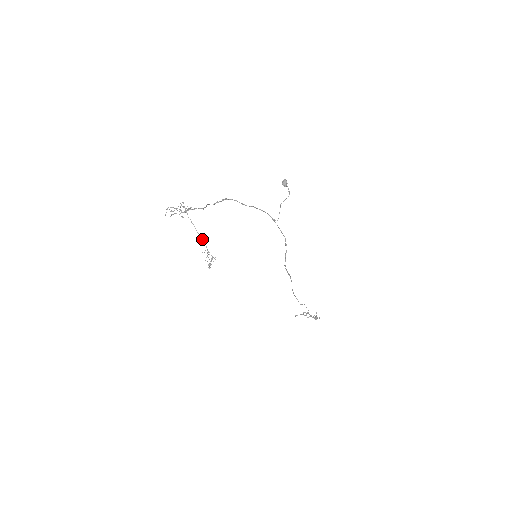
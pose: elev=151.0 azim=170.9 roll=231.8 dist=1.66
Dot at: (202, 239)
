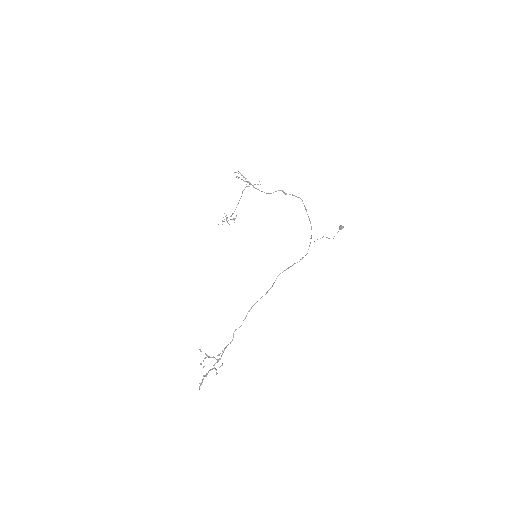
Dot at: occluded
